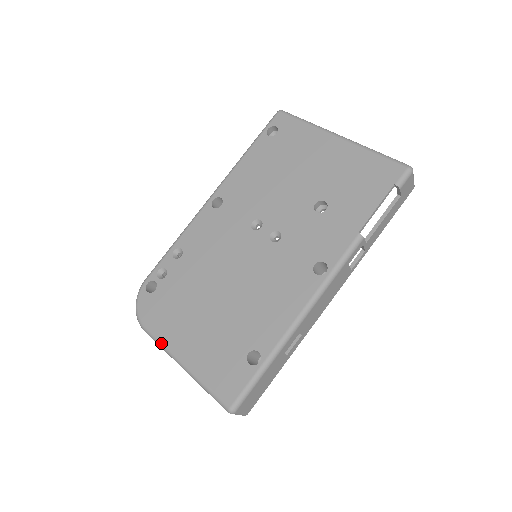
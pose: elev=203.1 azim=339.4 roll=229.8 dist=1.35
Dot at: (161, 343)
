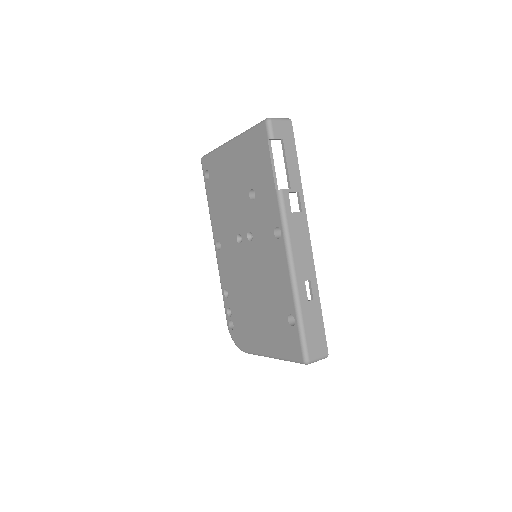
Dot at: (256, 353)
